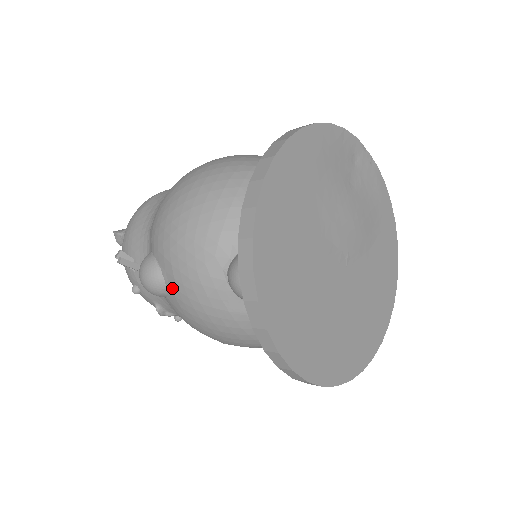
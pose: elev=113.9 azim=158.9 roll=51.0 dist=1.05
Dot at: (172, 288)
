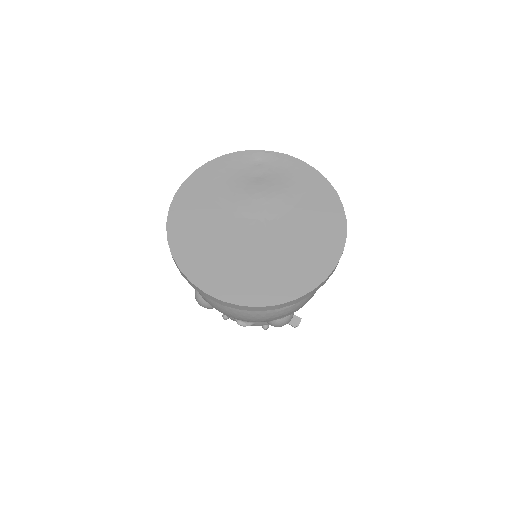
Dot at: occluded
